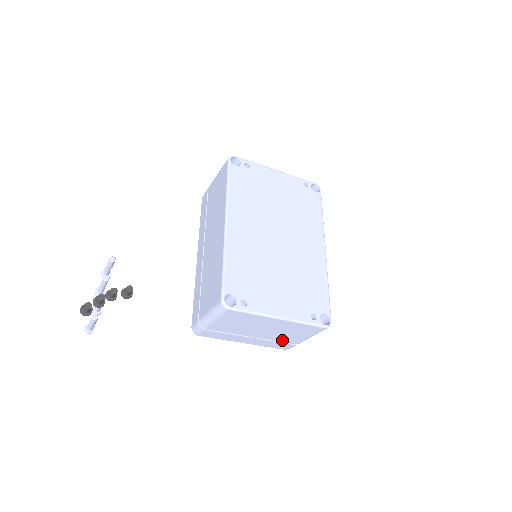
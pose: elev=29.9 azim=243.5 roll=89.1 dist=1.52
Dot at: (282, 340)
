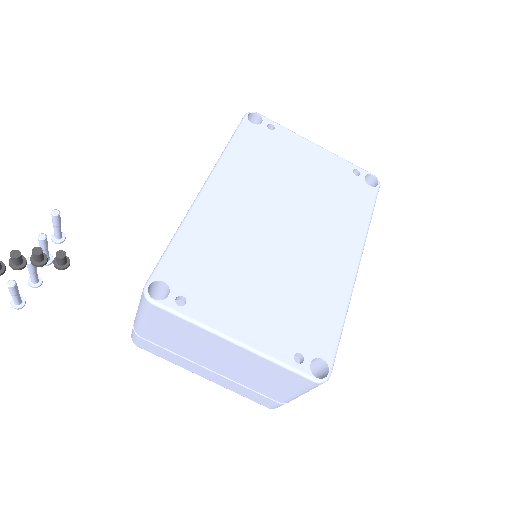
Dot at: (256, 388)
